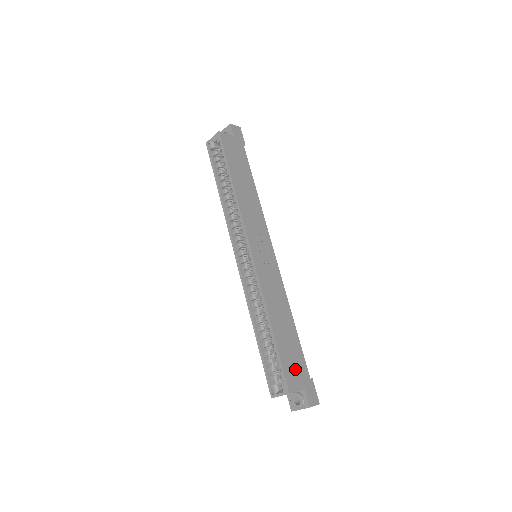
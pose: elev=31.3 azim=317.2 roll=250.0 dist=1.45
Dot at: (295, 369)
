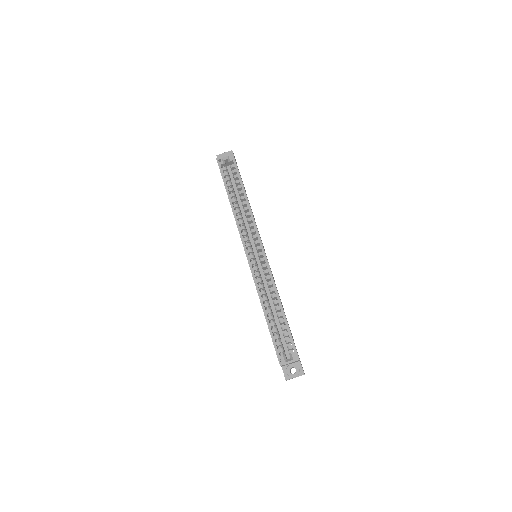
Dot at: occluded
